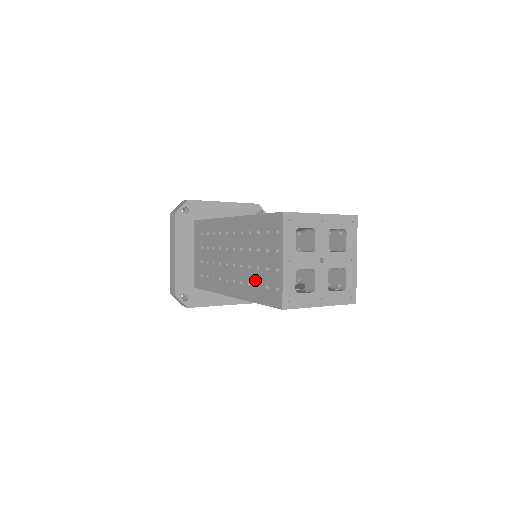
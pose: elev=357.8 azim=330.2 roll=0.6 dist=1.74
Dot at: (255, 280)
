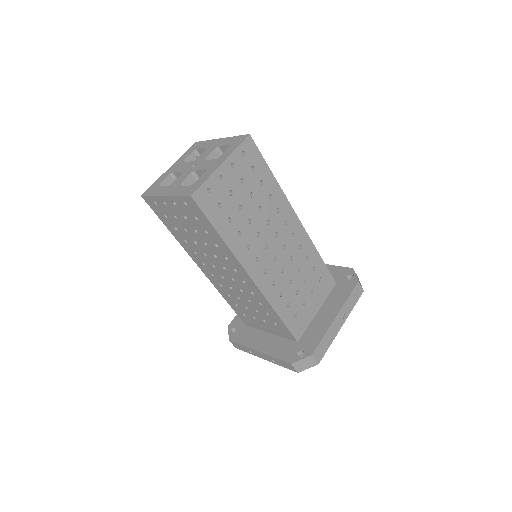
Dot at: occluded
